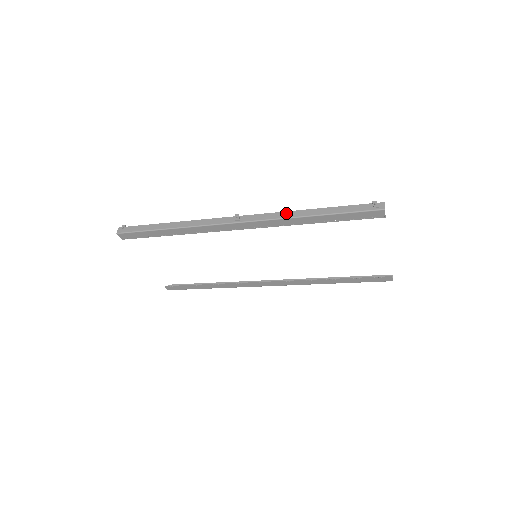
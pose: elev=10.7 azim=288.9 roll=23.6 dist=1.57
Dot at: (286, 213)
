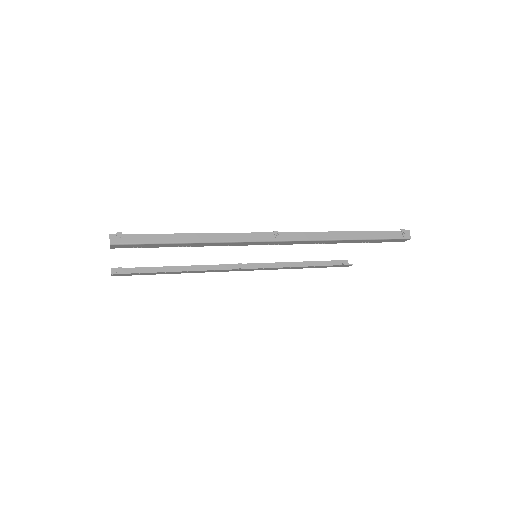
Dot at: (327, 234)
